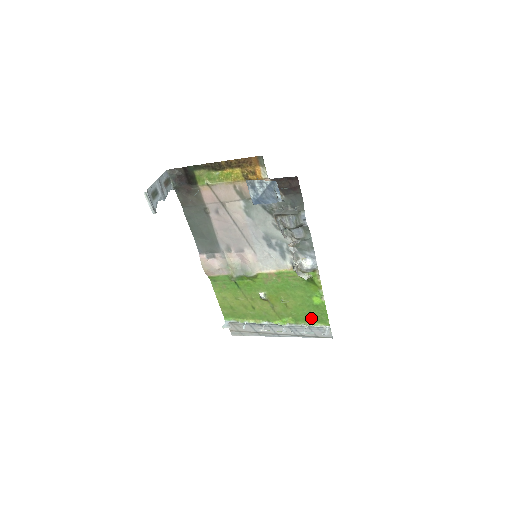
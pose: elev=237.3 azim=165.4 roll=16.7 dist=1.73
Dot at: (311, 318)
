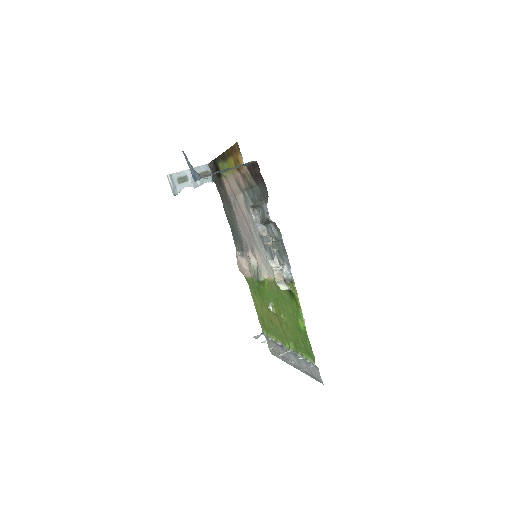
Dot at: (304, 348)
